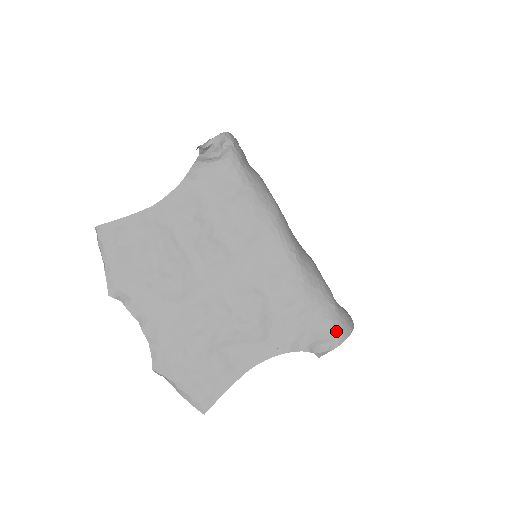
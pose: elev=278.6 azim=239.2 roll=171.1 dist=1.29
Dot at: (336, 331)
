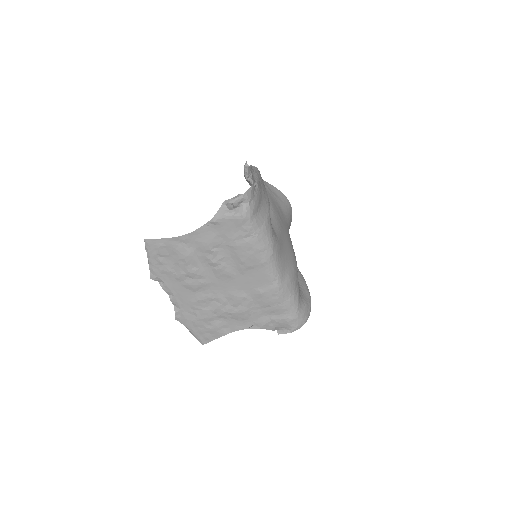
Dot at: (293, 325)
